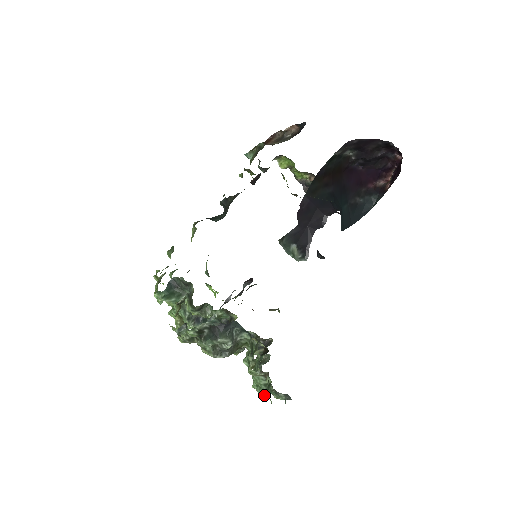
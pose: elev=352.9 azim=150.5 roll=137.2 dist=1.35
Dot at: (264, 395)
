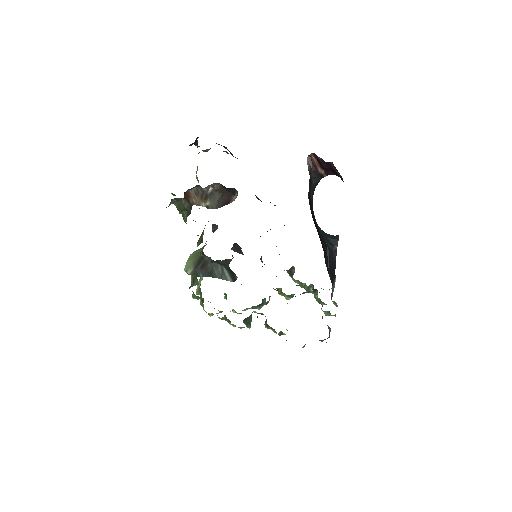
Dot at: occluded
